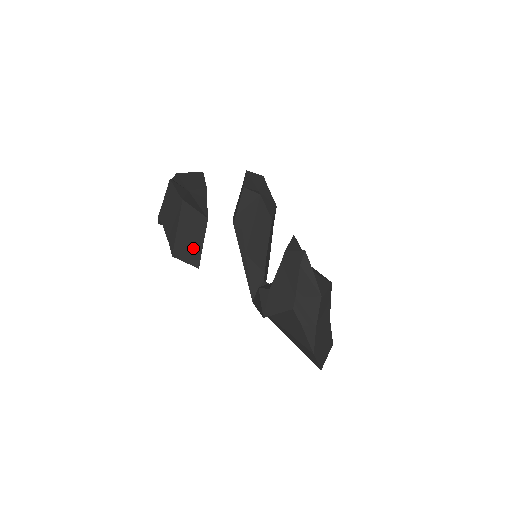
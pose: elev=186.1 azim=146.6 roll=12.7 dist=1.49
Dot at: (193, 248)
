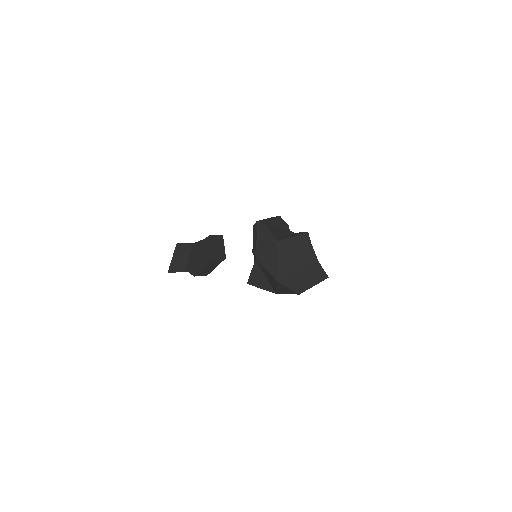
Dot at: (182, 263)
